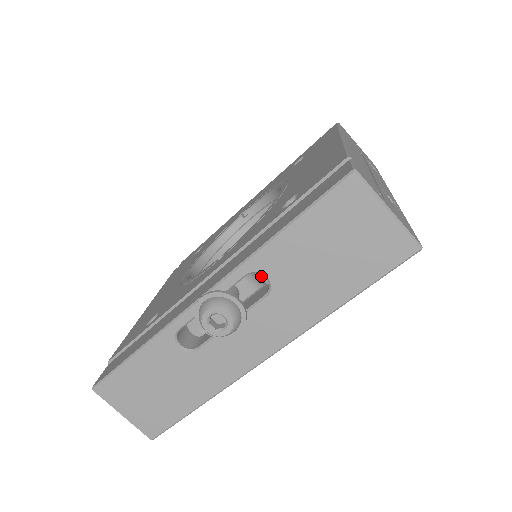
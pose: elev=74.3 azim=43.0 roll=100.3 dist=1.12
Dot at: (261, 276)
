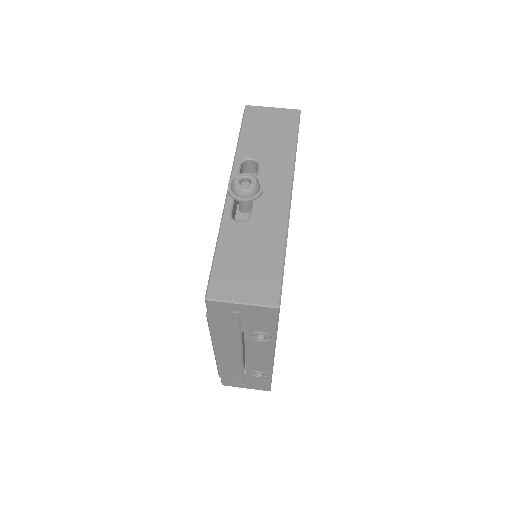
Dot at: occluded
